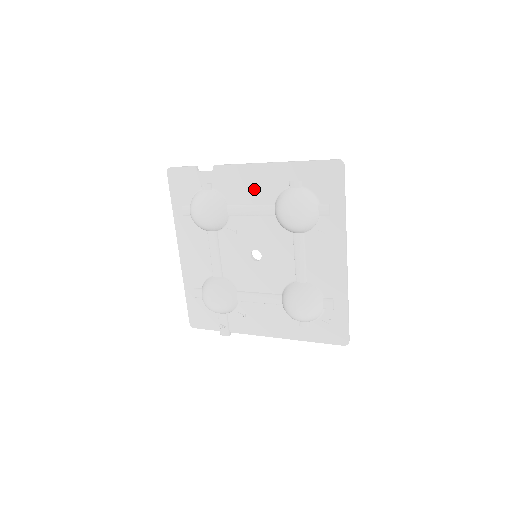
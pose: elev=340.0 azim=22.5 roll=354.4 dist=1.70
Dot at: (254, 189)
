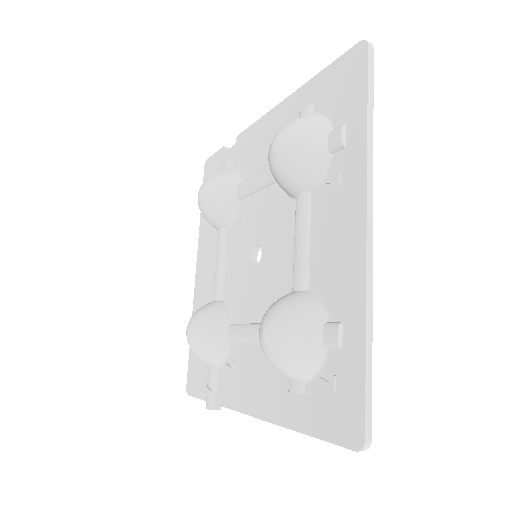
Dot at: (266, 148)
